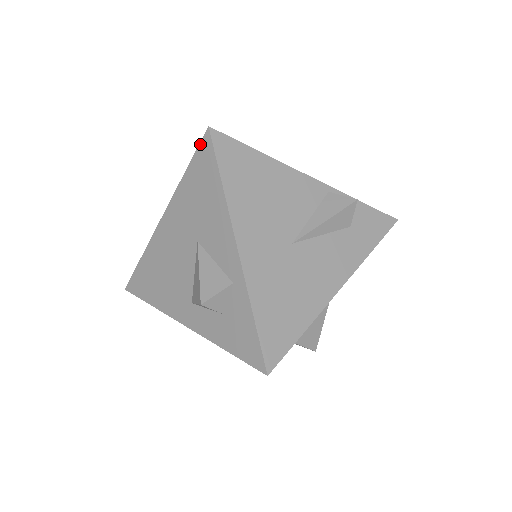
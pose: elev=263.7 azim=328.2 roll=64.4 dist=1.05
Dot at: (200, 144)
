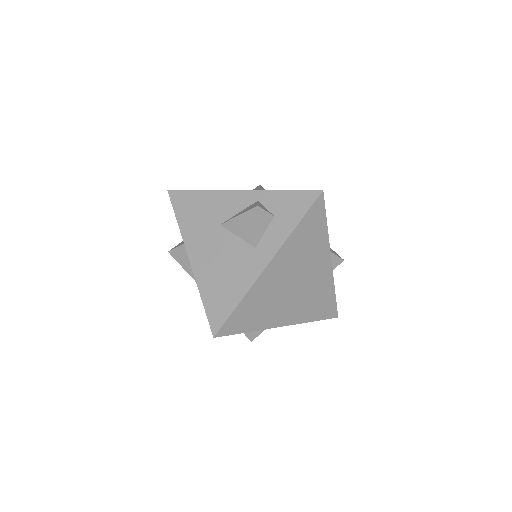
Dot at: (171, 200)
